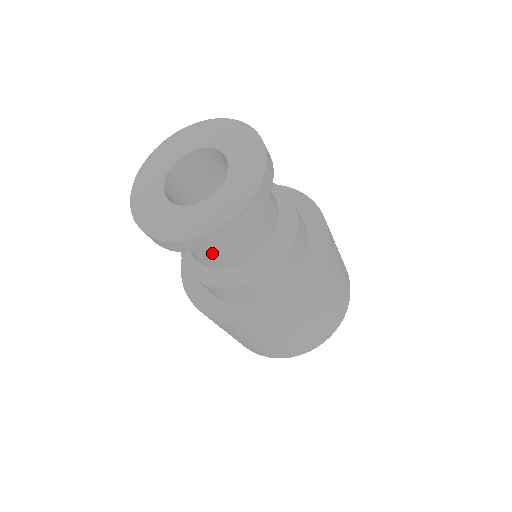
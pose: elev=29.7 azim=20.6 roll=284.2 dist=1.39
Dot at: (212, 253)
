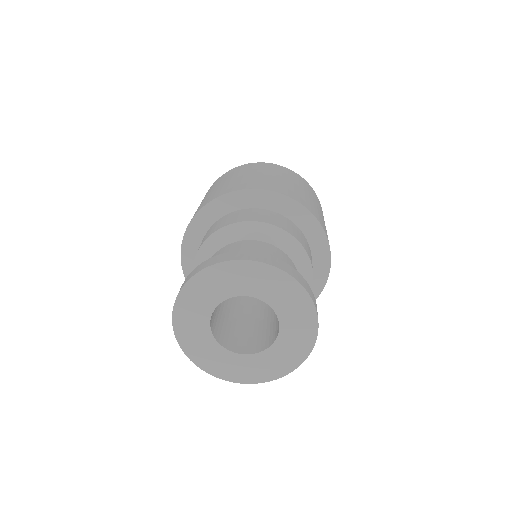
Dot at: occluded
